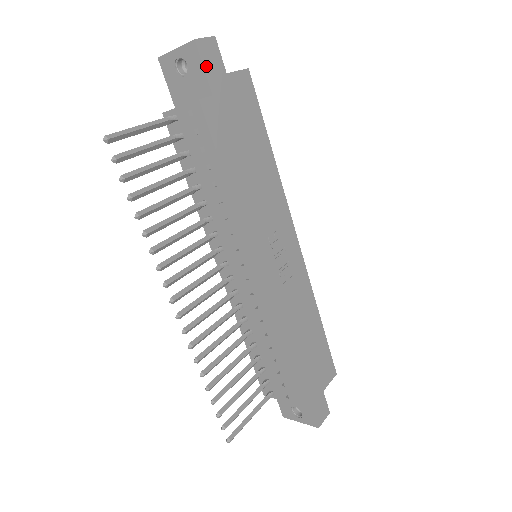
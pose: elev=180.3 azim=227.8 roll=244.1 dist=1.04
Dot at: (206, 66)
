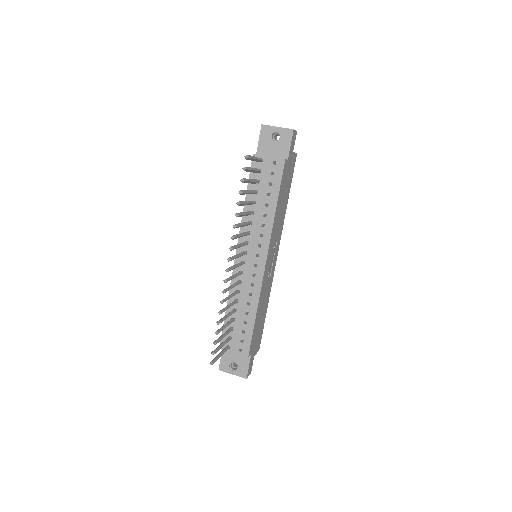
Dot at: (291, 144)
